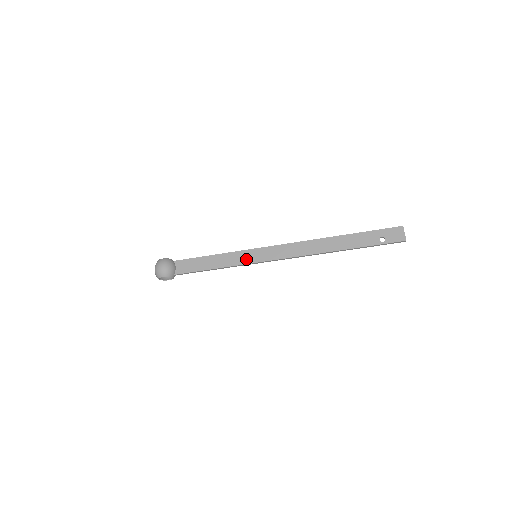
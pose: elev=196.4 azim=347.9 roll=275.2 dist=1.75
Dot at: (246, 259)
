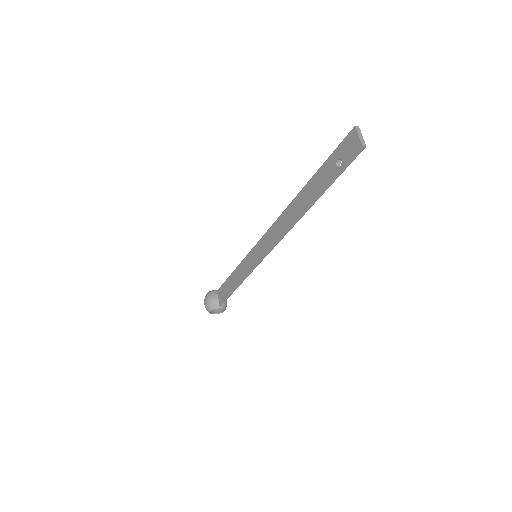
Dot at: (250, 264)
